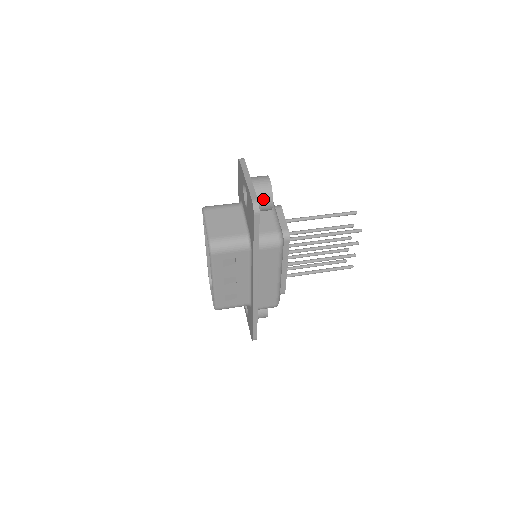
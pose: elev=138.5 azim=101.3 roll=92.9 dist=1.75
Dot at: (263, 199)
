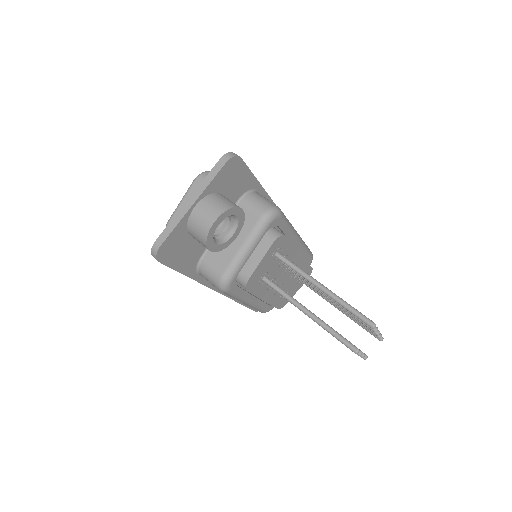
Dot at: (197, 239)
